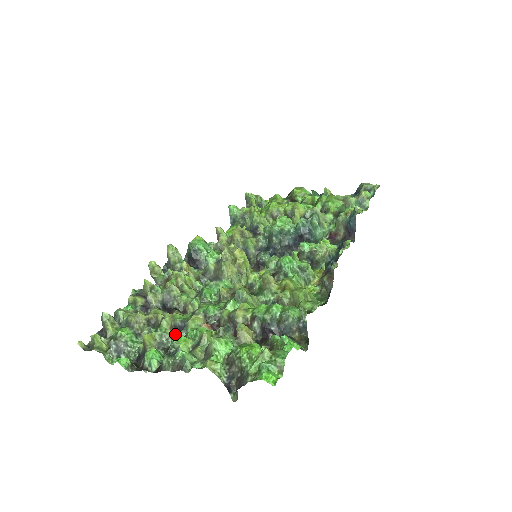
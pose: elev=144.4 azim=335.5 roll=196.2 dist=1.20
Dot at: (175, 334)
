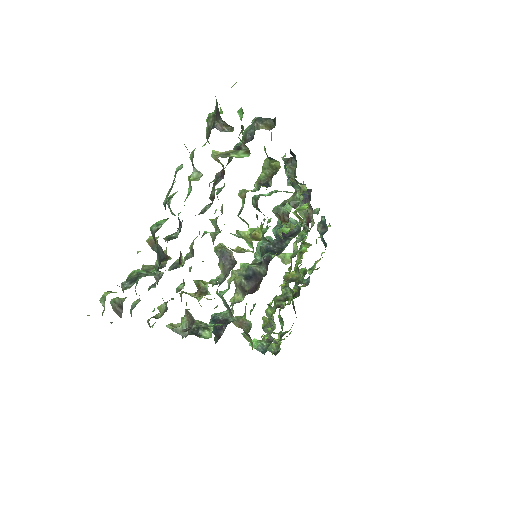
Dot at: (179, 226)
